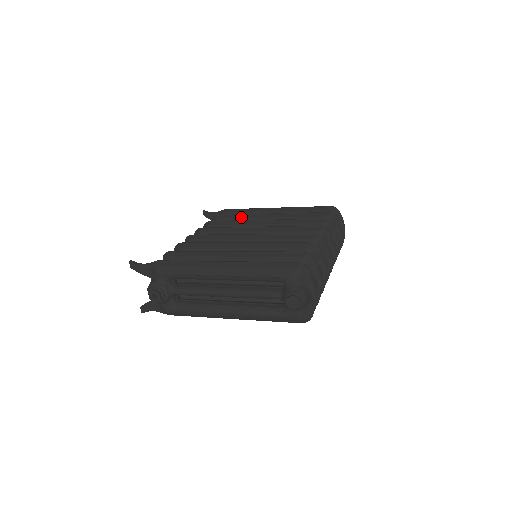
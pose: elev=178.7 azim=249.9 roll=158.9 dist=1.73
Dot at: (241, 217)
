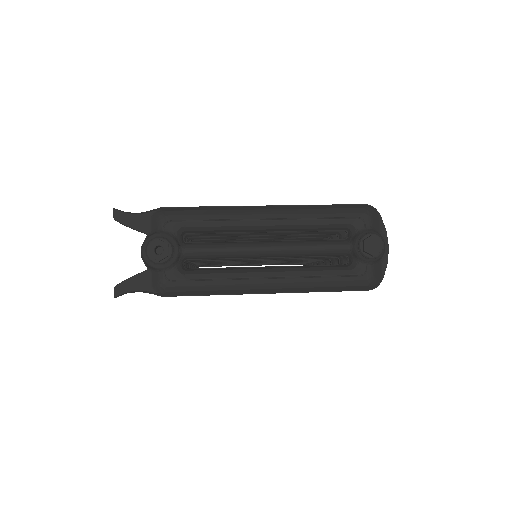
Dot at: occluded
